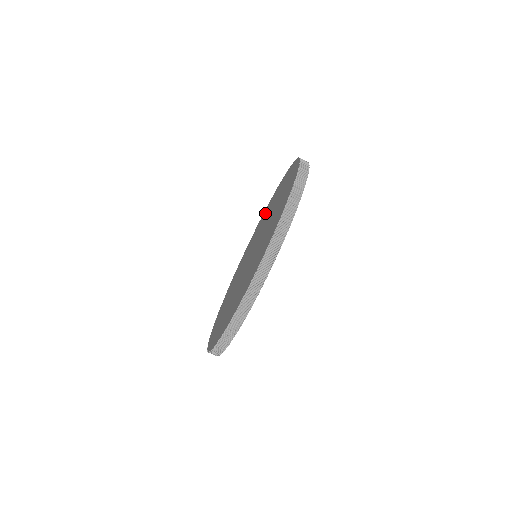
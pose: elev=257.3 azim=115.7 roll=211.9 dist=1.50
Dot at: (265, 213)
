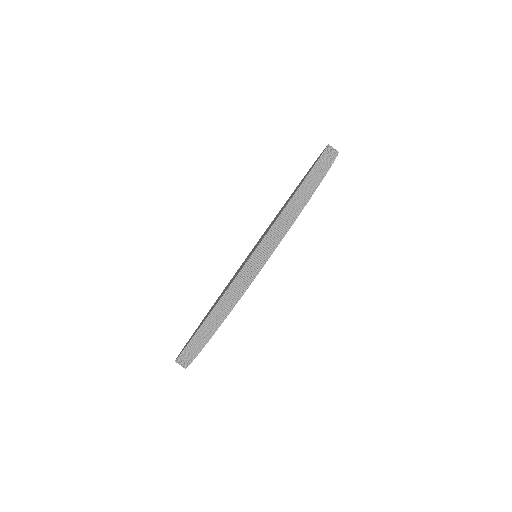
Dot at: (235, 273)
